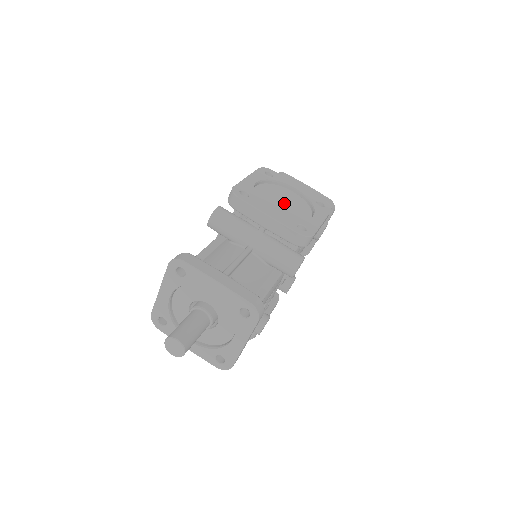
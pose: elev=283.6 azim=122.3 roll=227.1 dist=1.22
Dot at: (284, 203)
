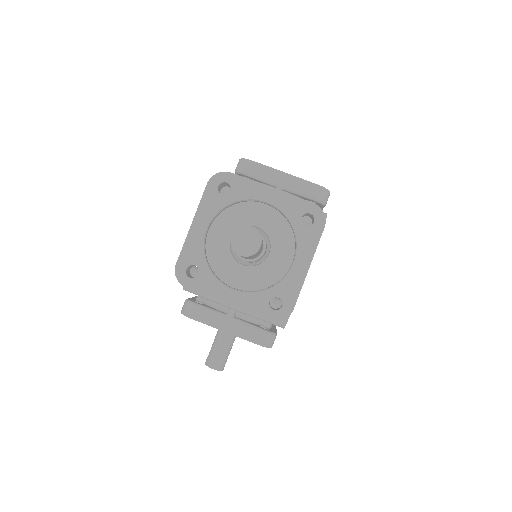
Dot at: occluded
